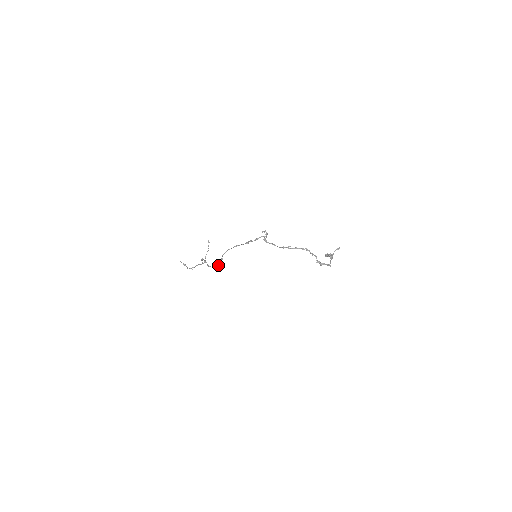
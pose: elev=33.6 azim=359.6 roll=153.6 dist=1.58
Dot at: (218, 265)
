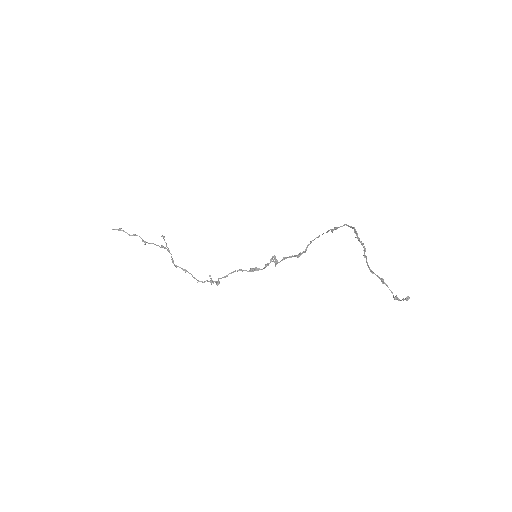
Dot at: (217, 285)
